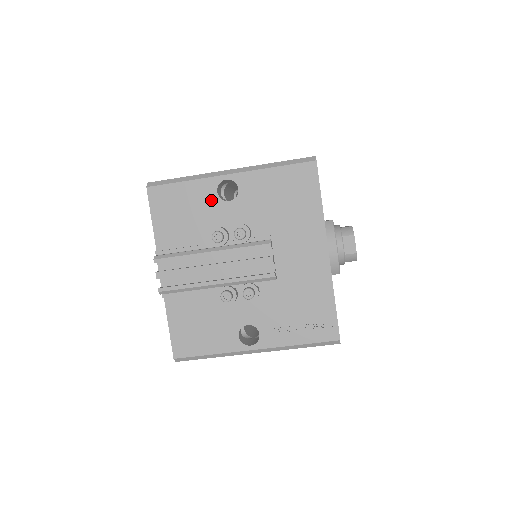
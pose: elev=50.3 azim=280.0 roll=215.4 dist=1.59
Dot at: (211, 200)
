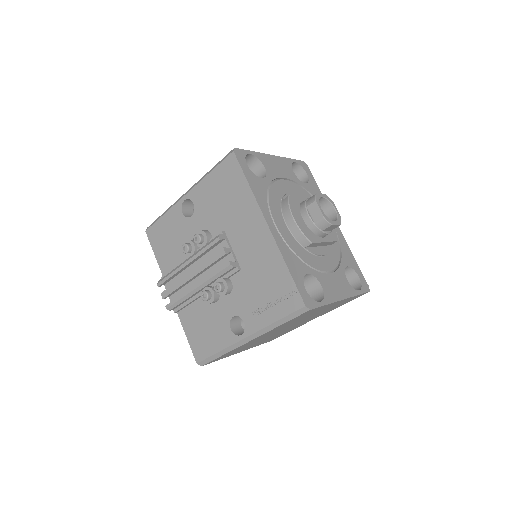
Dot at: (181, 221)
